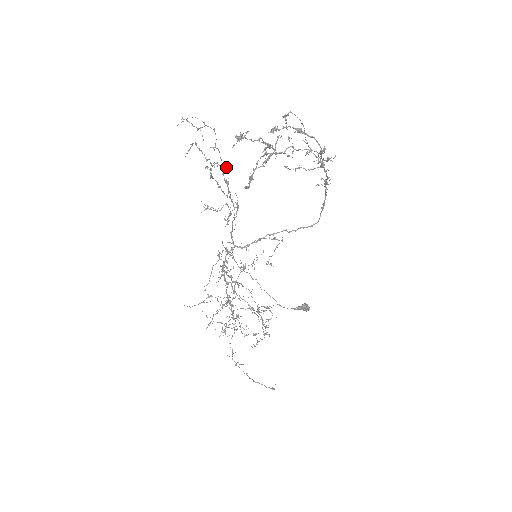
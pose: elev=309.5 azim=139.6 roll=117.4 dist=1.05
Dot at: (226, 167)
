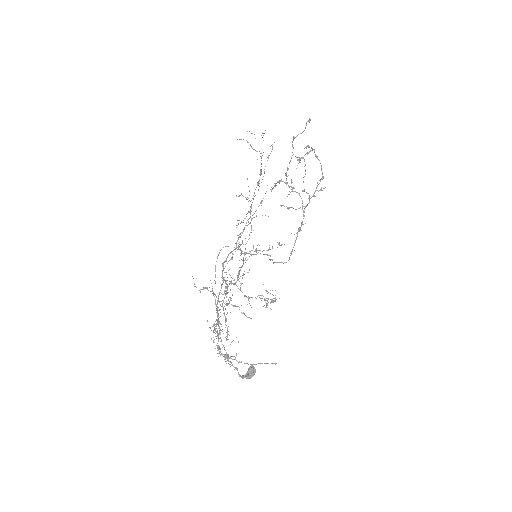
Dot at: occluded
